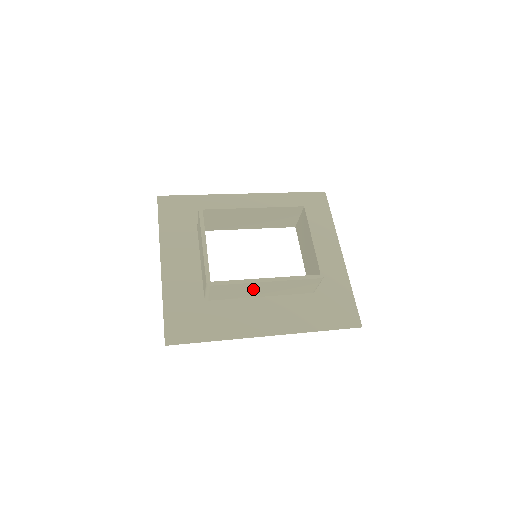
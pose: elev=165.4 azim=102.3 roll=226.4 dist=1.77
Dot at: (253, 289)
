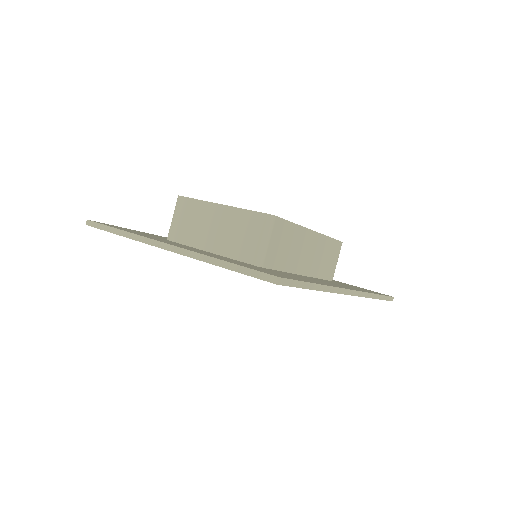
Dot at: (301, 248)
